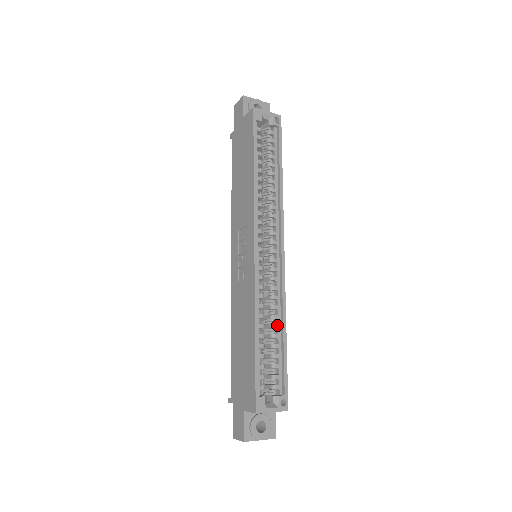
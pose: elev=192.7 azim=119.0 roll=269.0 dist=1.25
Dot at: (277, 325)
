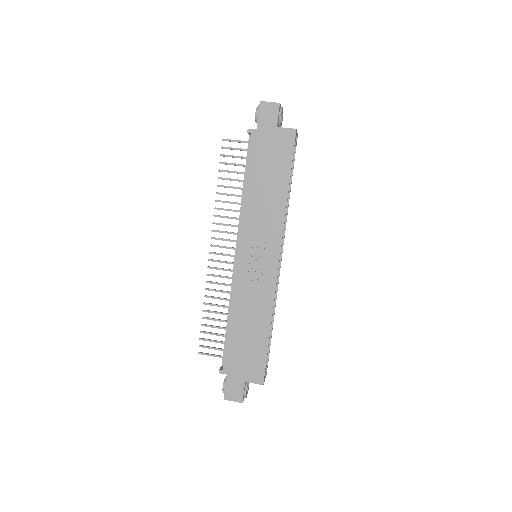
Dot at: occluded
